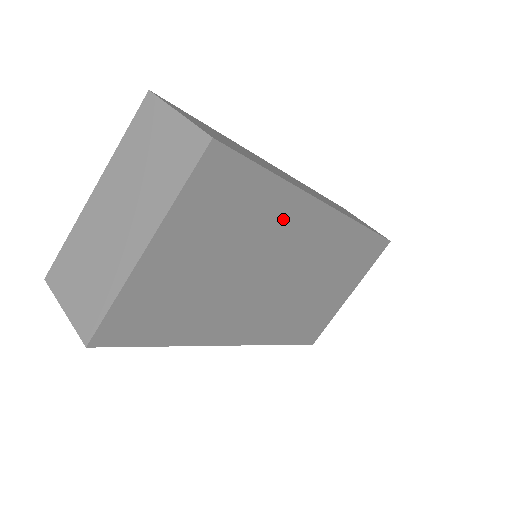
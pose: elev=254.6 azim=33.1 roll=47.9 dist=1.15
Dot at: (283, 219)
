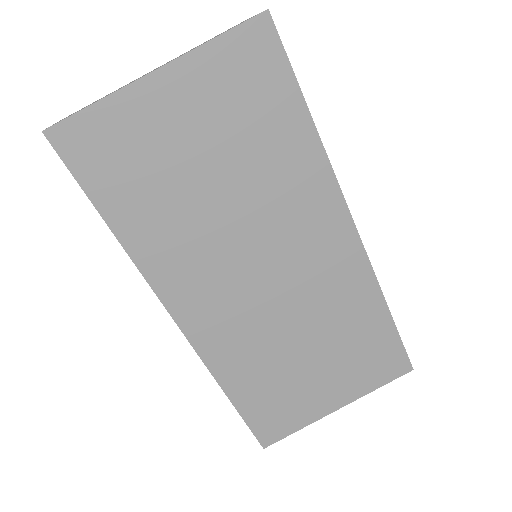
Dot at: (298, 183)
